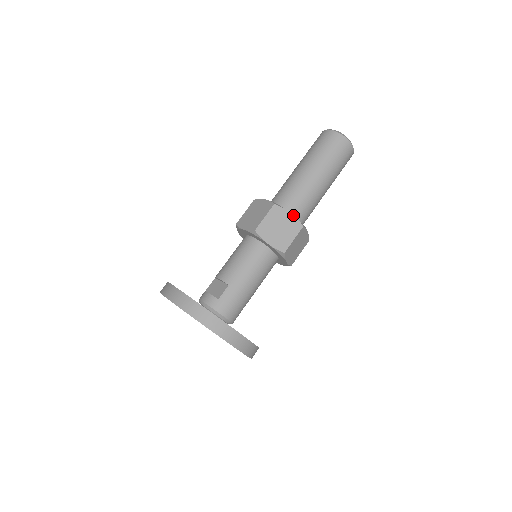
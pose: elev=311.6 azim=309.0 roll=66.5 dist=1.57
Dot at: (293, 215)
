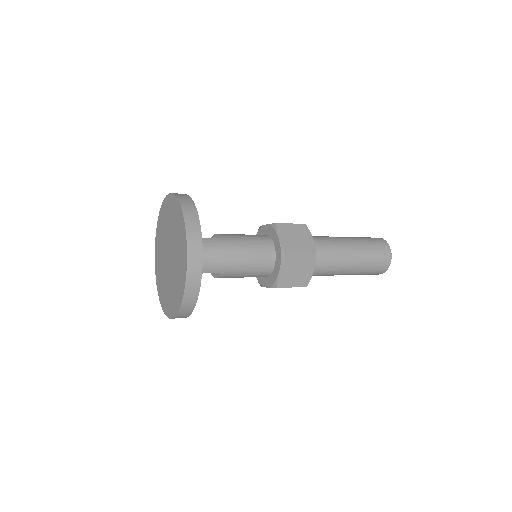
Dot at: occluded
